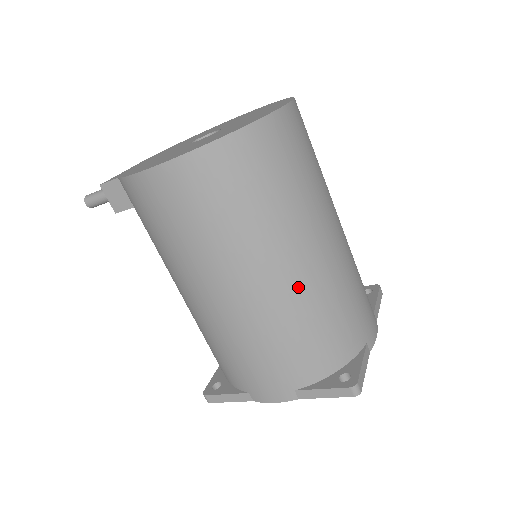
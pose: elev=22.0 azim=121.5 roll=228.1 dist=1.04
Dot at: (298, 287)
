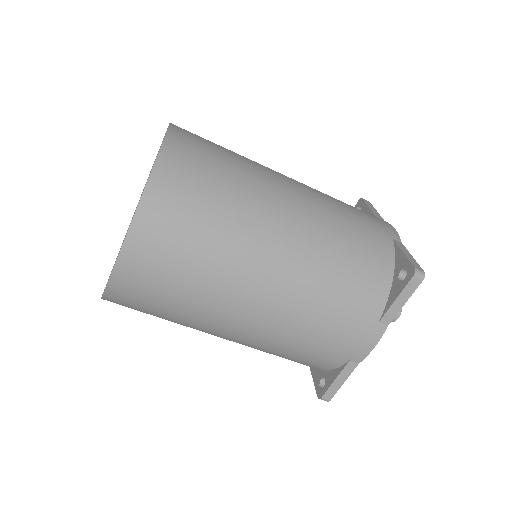
Dot at: occluded
